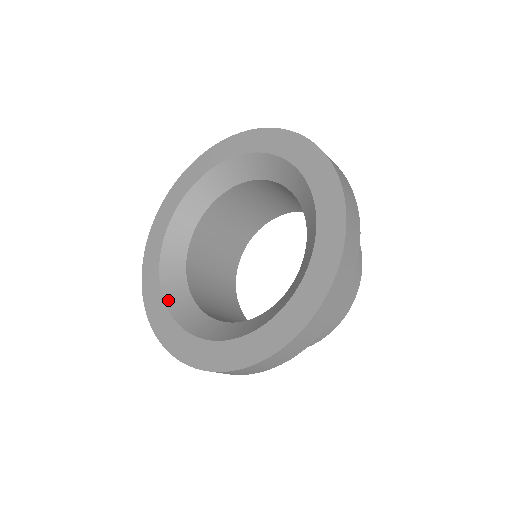
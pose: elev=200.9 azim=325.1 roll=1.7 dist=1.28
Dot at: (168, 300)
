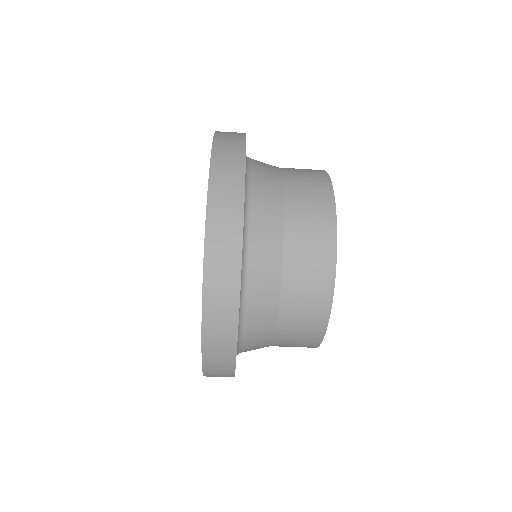
Dot at: occluded
